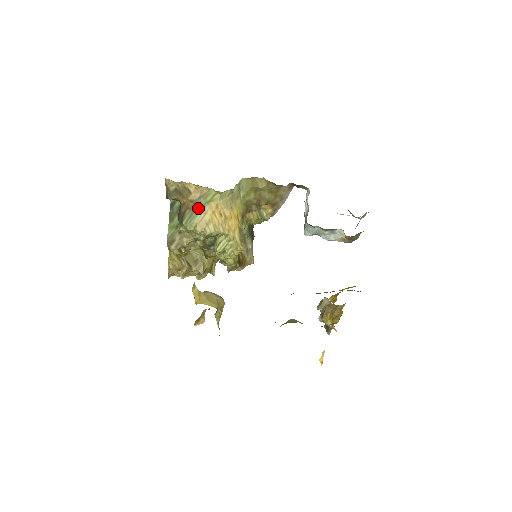
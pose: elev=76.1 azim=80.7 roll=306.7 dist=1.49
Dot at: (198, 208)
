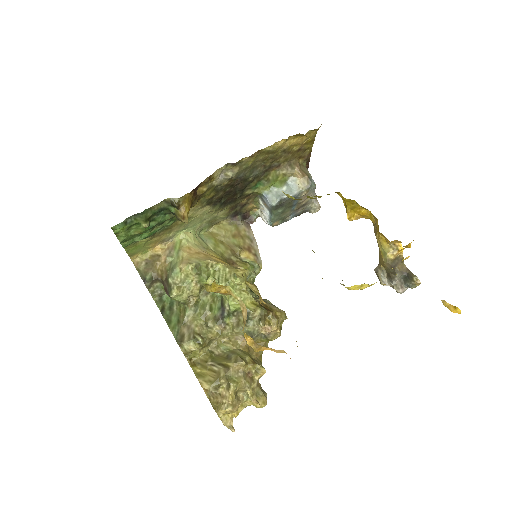
Dot at: (174, 260)
